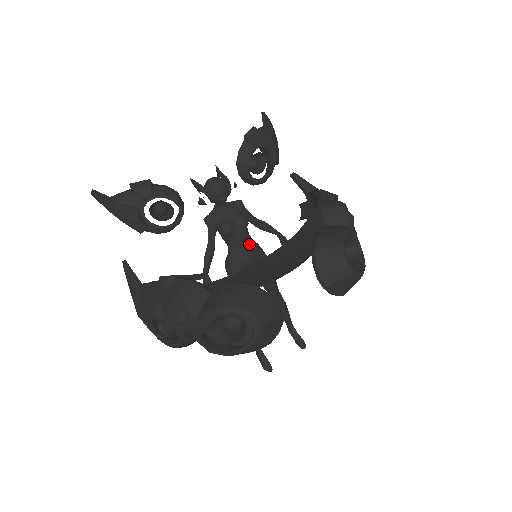
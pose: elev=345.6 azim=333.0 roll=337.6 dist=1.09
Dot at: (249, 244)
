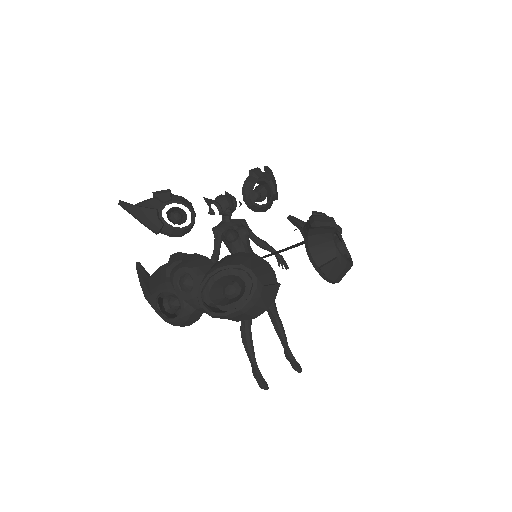
Dot at: occluded
